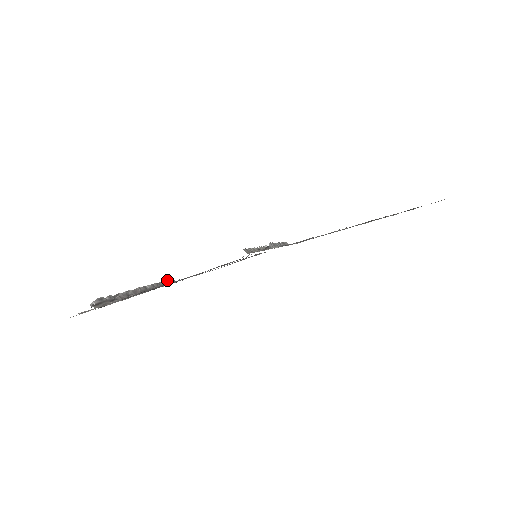
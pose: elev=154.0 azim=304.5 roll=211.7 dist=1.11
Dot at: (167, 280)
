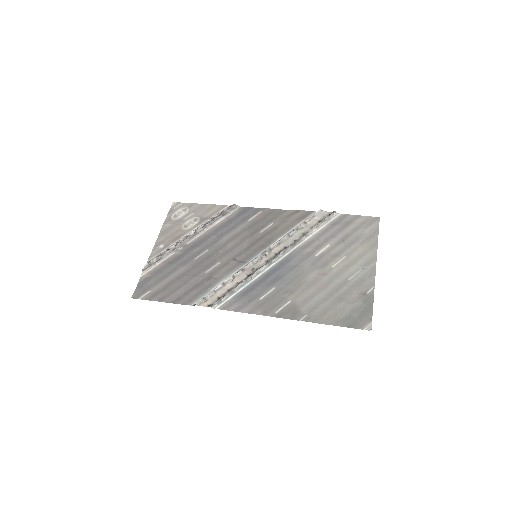
Dot at: (230, 207)
